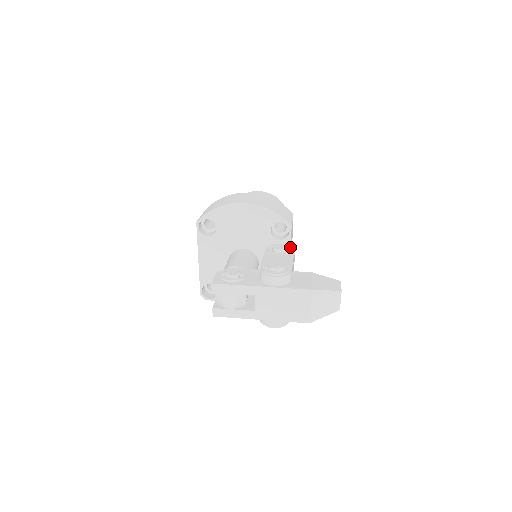
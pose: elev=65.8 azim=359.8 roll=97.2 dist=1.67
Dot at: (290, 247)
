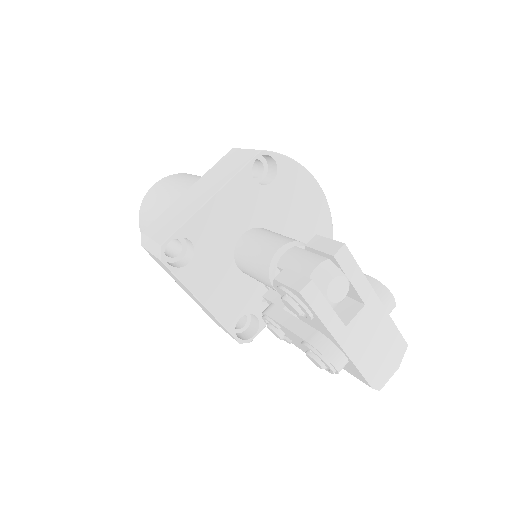
Dot at: occluded
